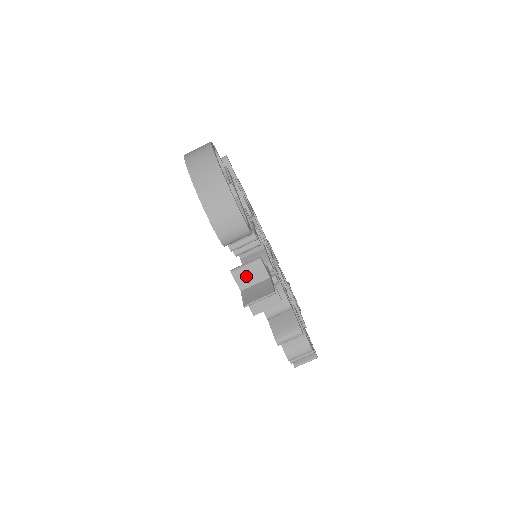
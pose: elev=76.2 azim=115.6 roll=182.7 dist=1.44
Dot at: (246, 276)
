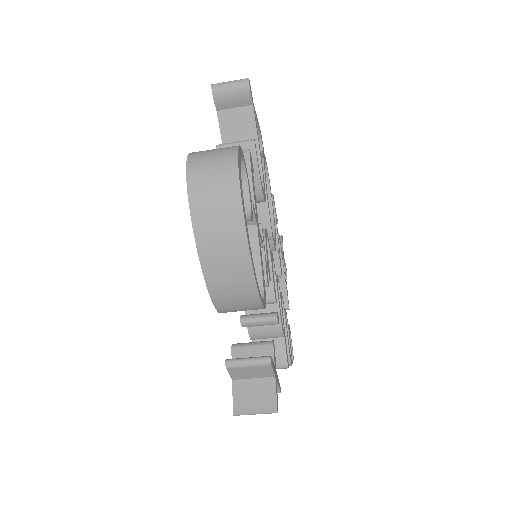
Dot at: (244, 372)
